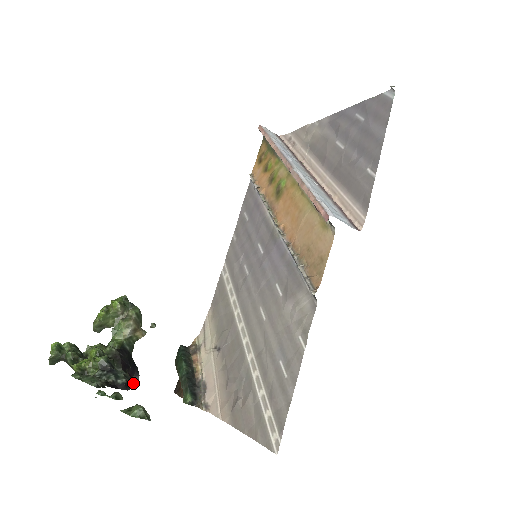
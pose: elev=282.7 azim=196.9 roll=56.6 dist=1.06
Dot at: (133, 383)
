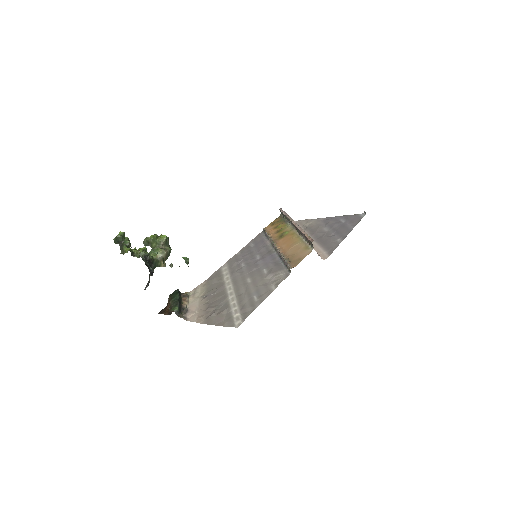
Dot at: occluded
